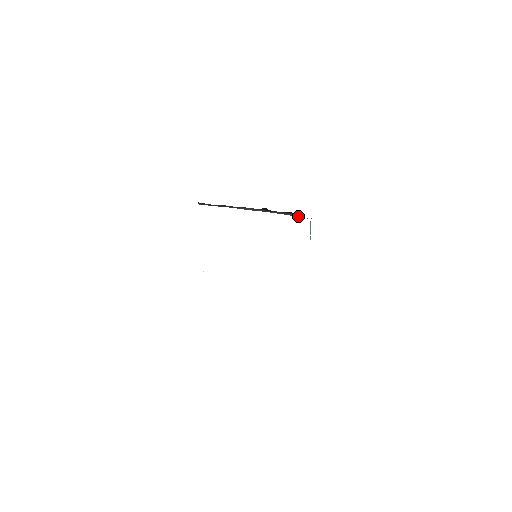
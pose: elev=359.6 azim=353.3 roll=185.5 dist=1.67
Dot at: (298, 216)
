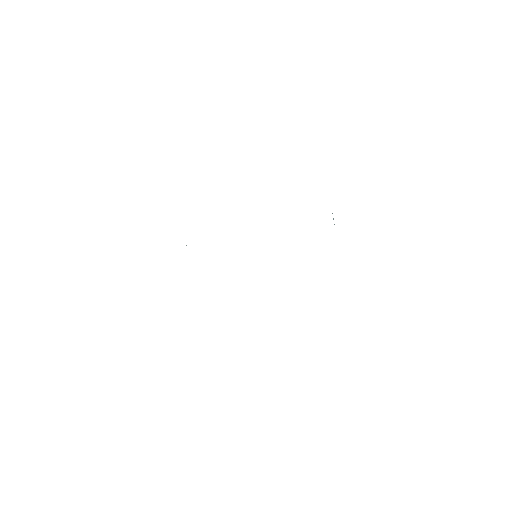
Dot at: occluded
